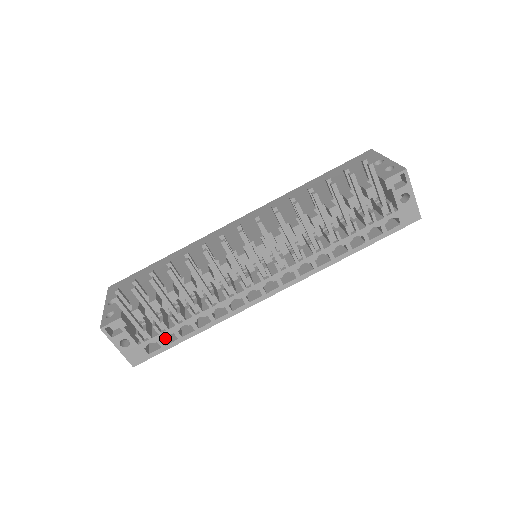
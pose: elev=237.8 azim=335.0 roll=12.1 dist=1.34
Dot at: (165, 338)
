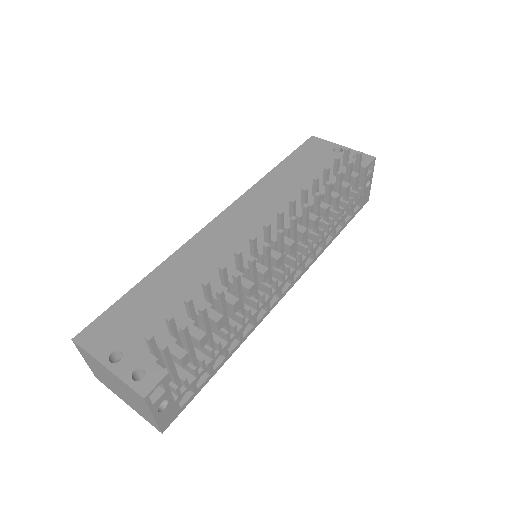
Dot at: occluded
